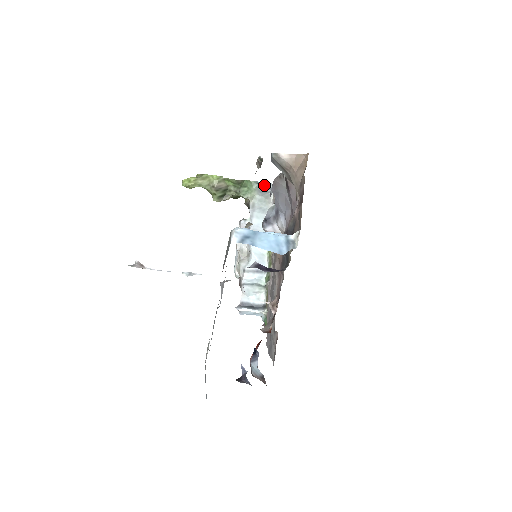
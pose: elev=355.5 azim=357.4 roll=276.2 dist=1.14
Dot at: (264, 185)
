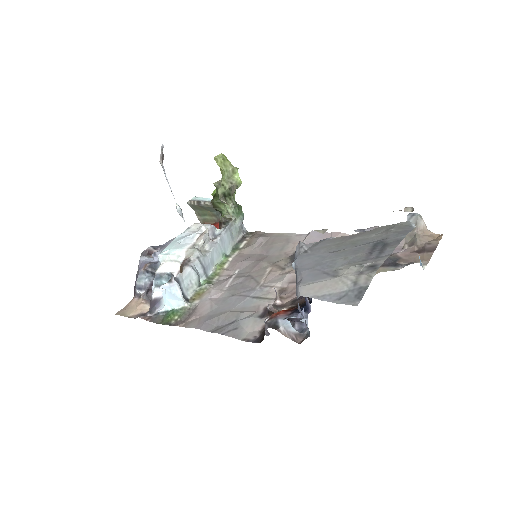
Dot at: (242, 223)
